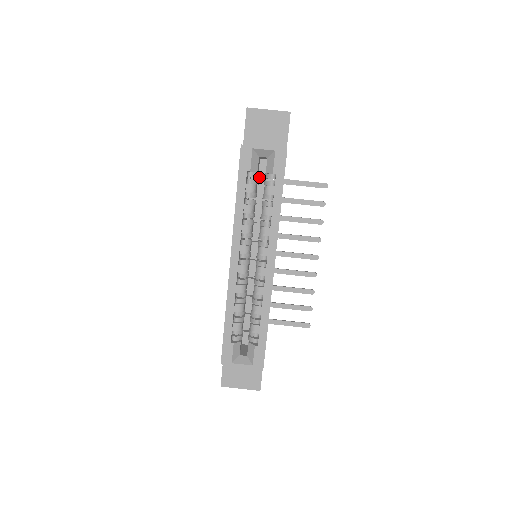
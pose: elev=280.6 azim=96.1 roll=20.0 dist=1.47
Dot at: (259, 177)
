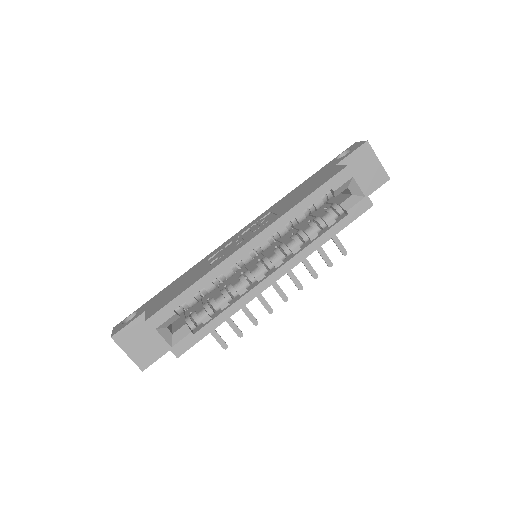
Dot at: occluded
